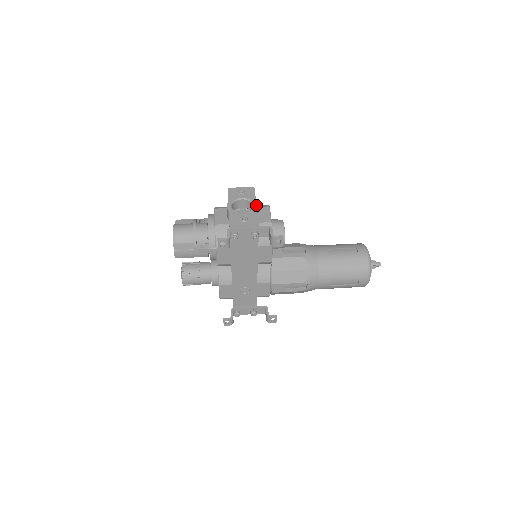
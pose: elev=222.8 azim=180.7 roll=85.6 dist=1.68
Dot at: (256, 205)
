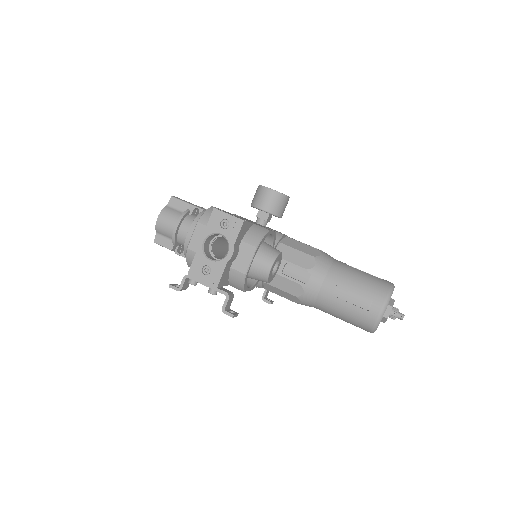
Dot at: (230, 254)
